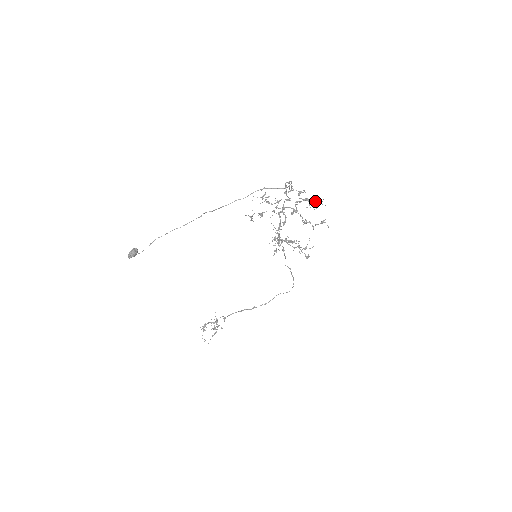
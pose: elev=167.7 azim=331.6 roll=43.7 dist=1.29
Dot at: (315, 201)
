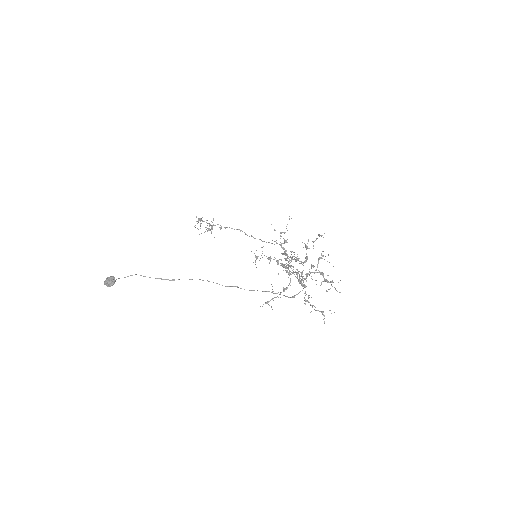
Dot at: (330, 281)
